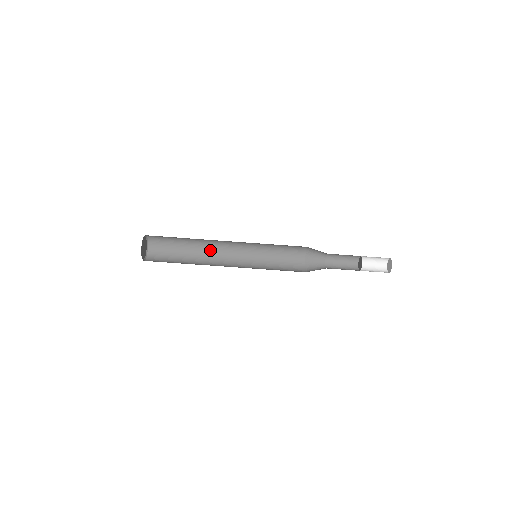
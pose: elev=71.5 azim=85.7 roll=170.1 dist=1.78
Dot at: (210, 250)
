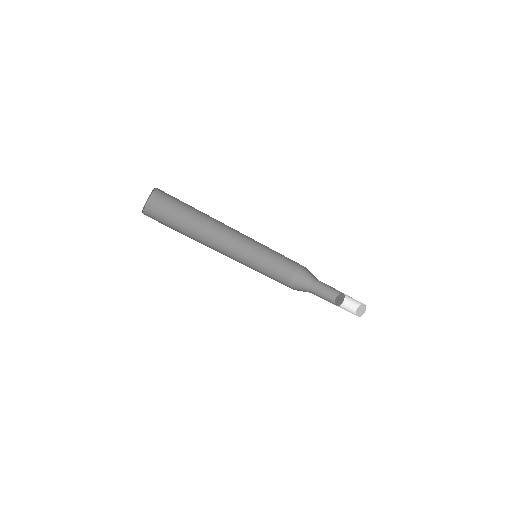
Dot at: (208, 236)
